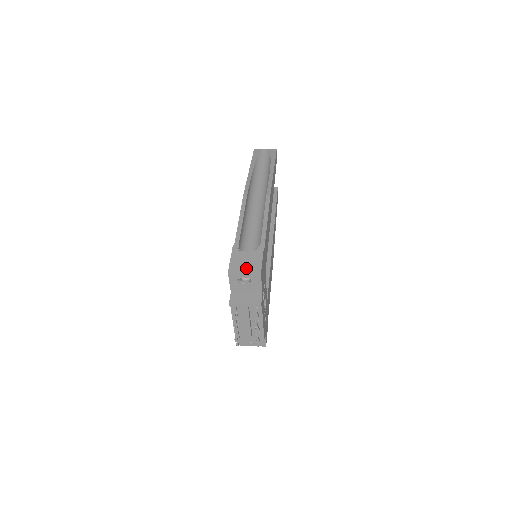
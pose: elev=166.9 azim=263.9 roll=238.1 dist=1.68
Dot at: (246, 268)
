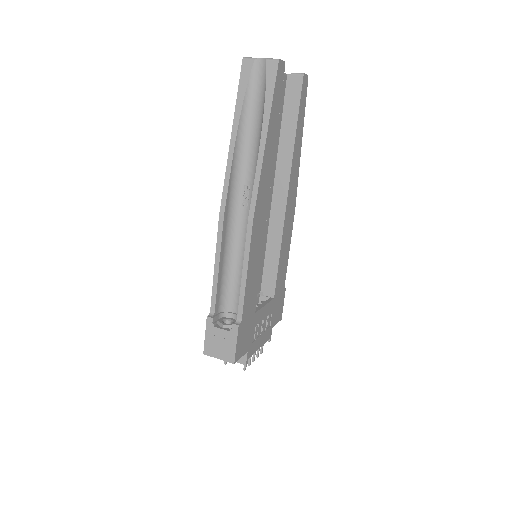
Dot at: (220, 353)
